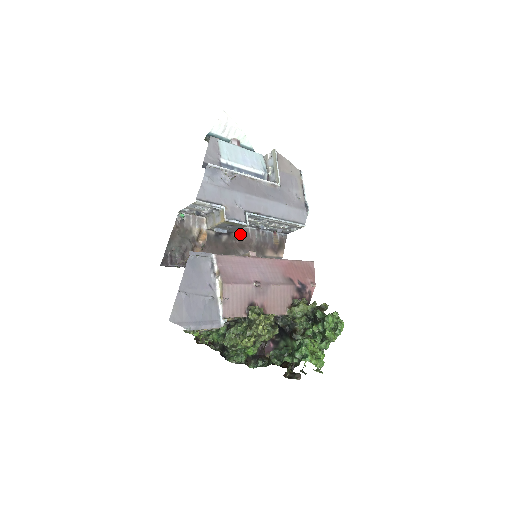
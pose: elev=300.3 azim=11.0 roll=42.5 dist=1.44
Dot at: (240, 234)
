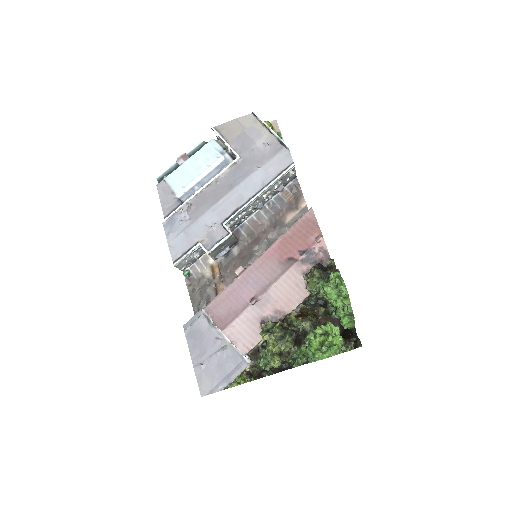
Dot at: (247, 231)
